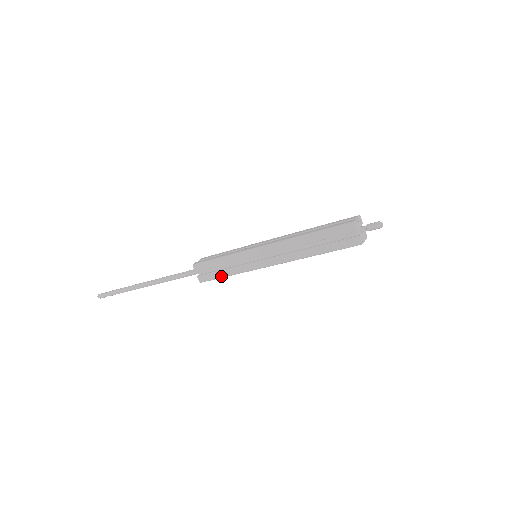
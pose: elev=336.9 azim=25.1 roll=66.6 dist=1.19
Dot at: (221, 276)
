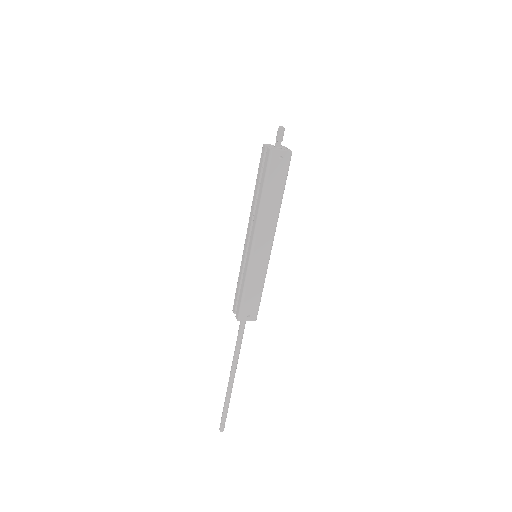
Dot at: (242, 296)
